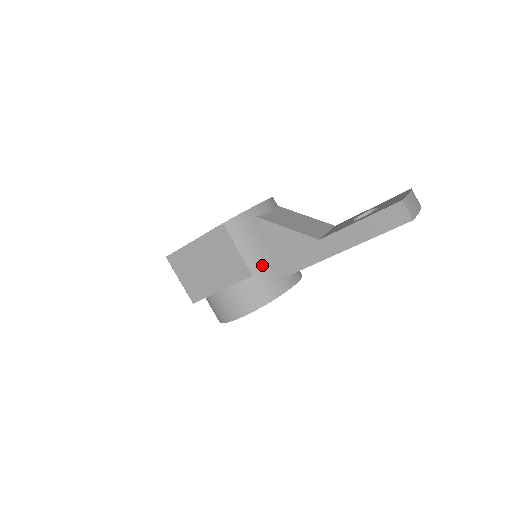
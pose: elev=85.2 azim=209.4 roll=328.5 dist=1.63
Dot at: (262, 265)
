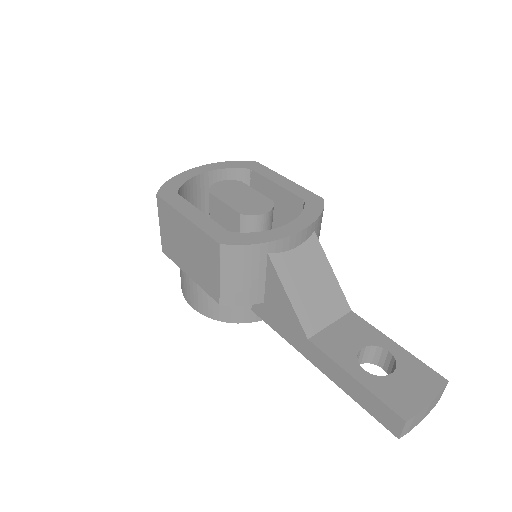
Dot at: (238, 302)
